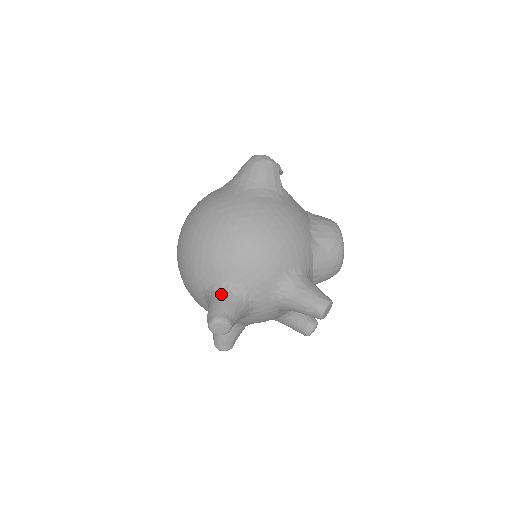
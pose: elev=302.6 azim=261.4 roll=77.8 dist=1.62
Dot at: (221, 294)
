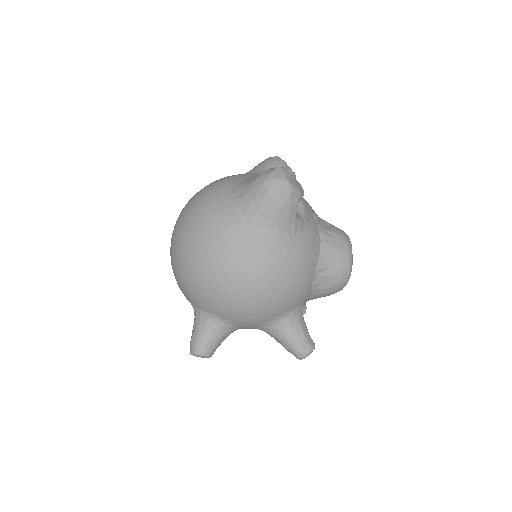
Dot at: (206, 325)
